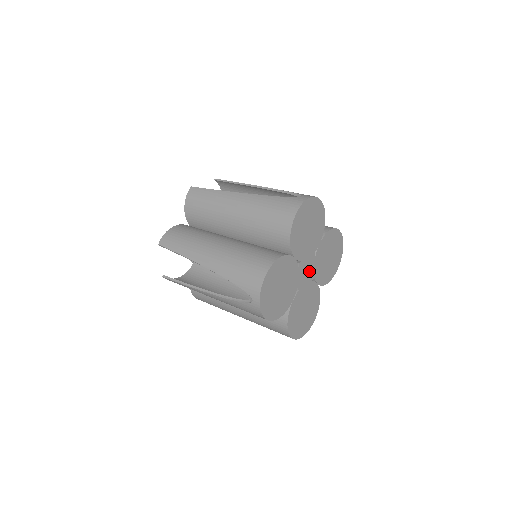
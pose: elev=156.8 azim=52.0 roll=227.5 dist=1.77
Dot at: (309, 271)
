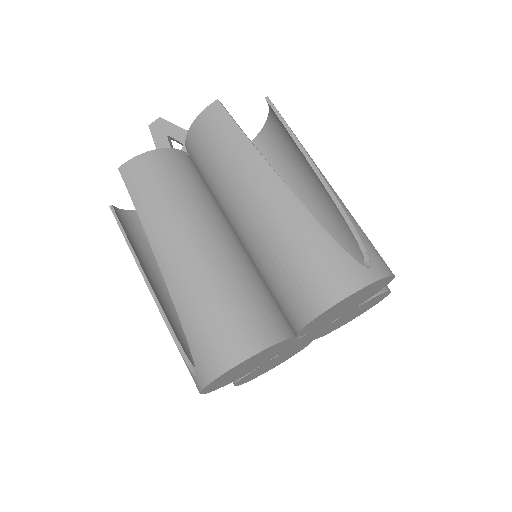
Dot at: (310, 336)
